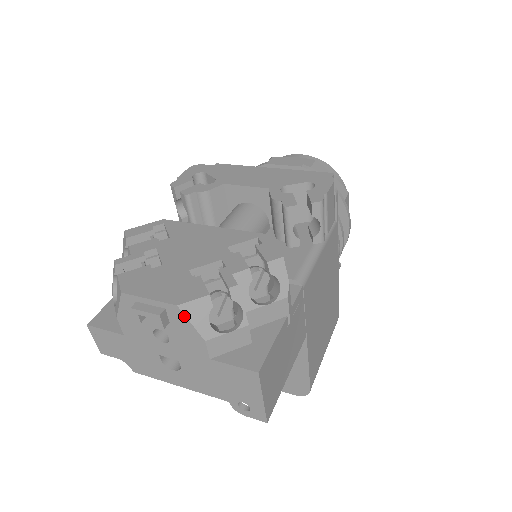
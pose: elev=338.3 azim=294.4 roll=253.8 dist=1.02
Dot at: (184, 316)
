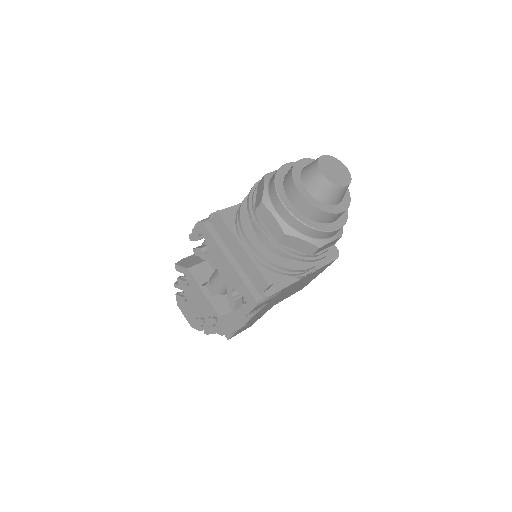
Dot at: occluded
